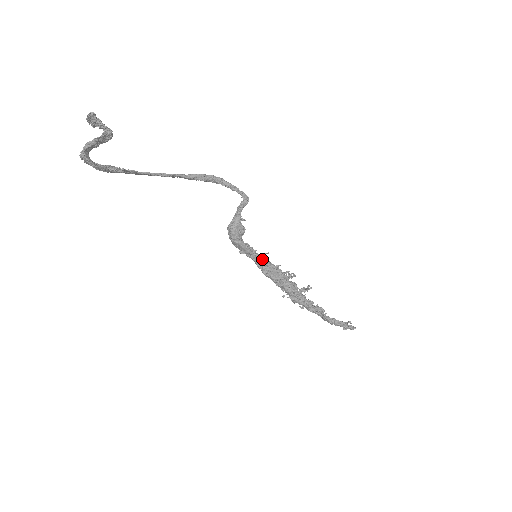
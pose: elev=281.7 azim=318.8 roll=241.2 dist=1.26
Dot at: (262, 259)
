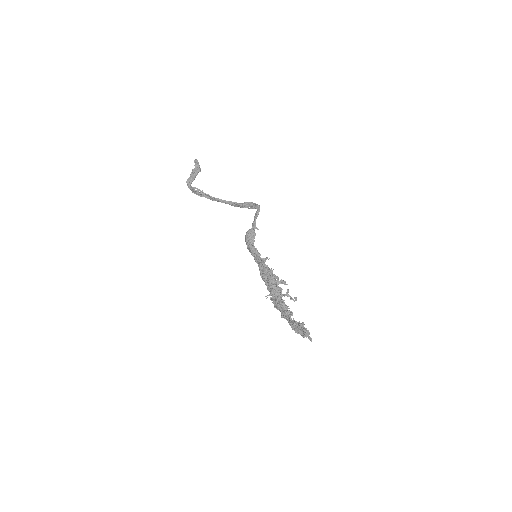
Dot at: (262, 262)
